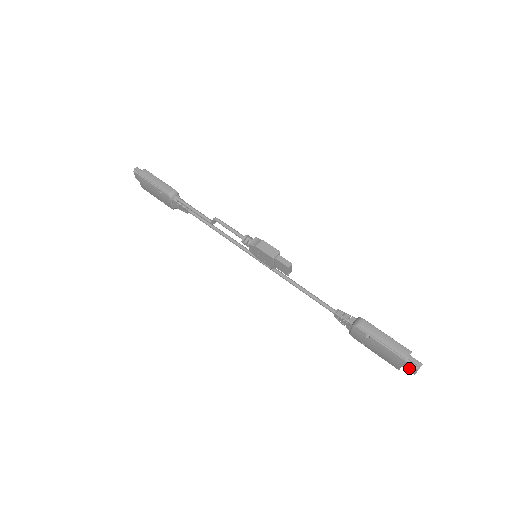
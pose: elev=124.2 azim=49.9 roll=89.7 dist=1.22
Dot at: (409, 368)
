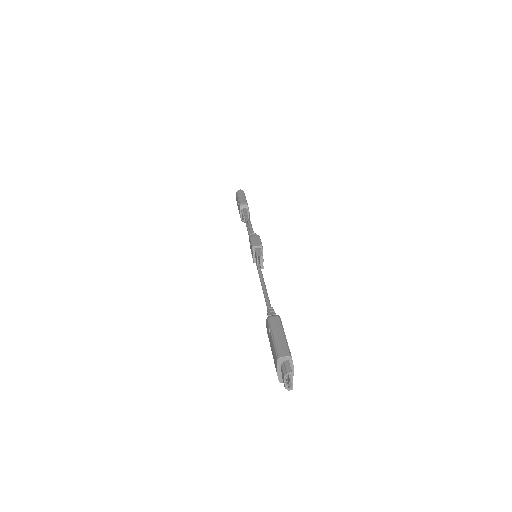
Dot at: (283, 376)
